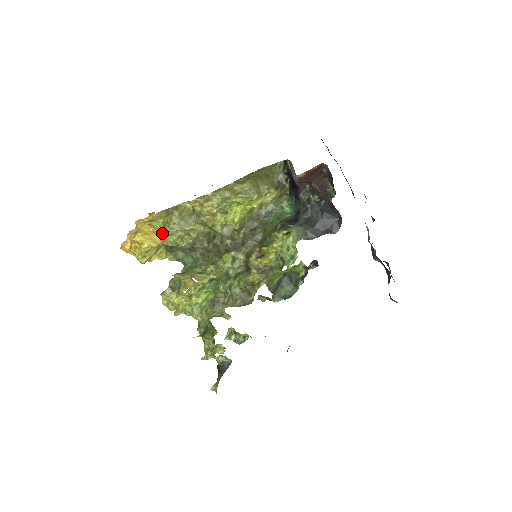
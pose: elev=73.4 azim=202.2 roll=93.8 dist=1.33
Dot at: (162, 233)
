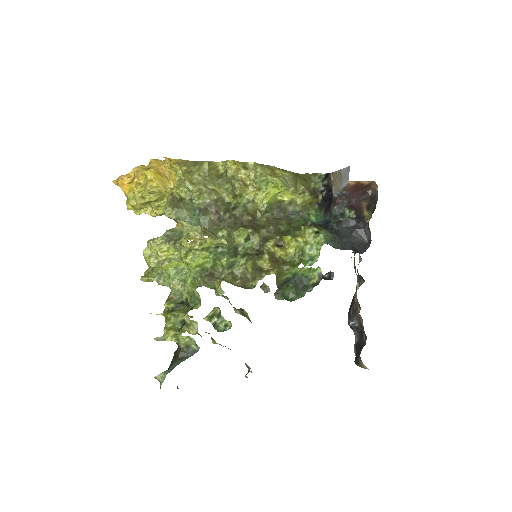
Dot at: (184, 176)
